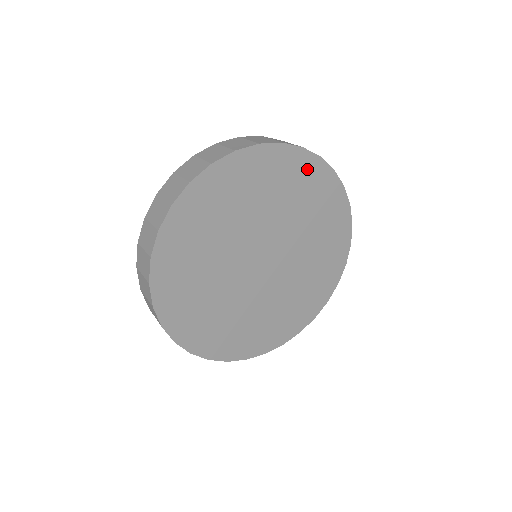
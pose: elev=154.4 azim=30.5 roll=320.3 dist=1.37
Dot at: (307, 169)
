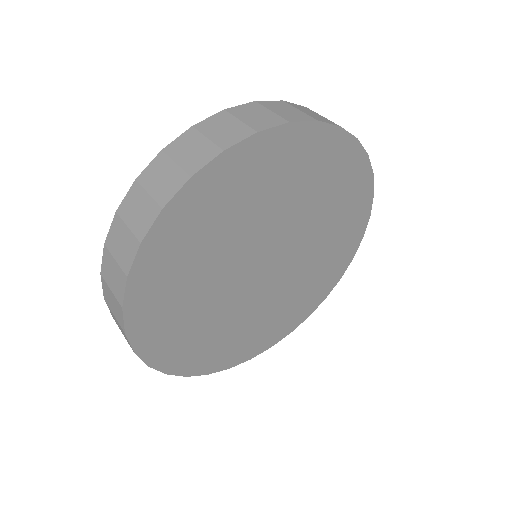
Dot at: (350, 166)
